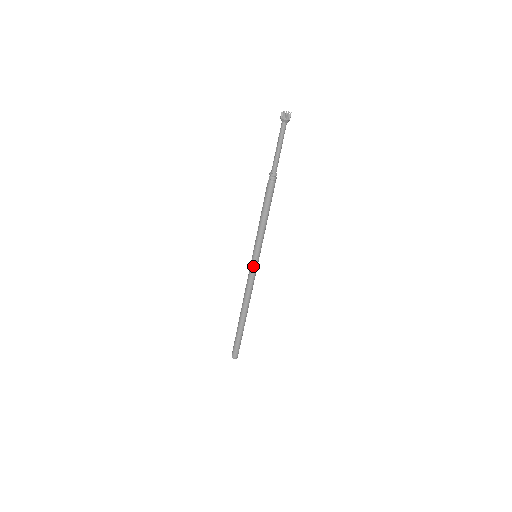
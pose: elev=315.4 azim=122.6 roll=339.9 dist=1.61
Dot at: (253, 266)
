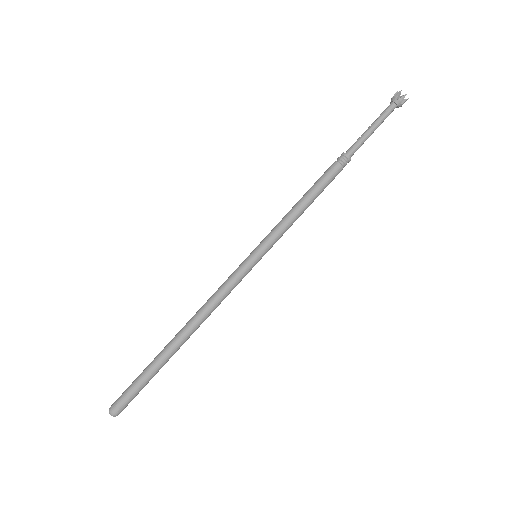
Dot at: (243, 266)
